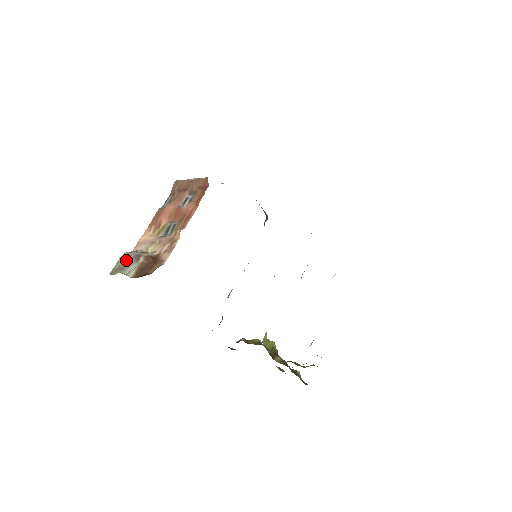
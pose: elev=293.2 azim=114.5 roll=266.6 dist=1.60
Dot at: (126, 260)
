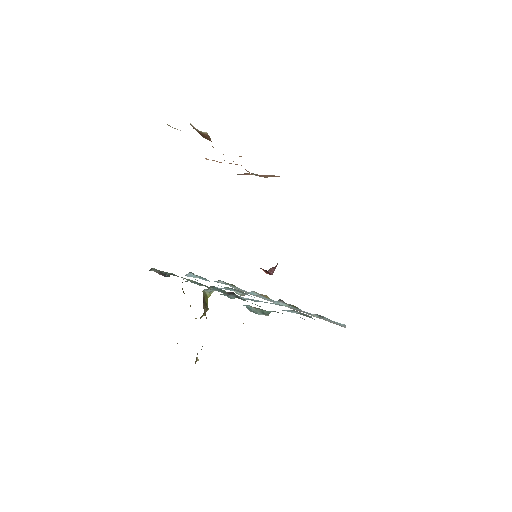
Dot at: occluded
